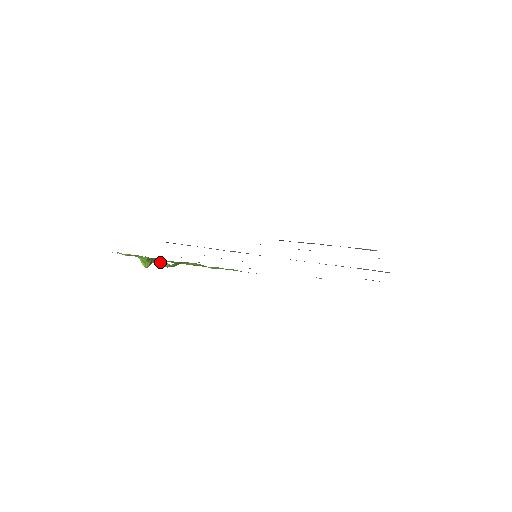
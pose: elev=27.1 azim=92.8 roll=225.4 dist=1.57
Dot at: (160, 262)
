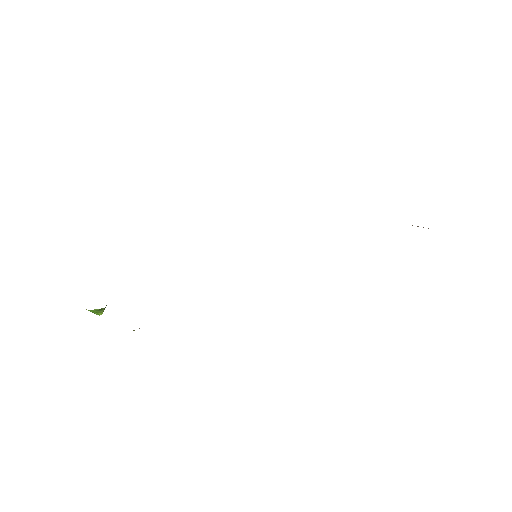
Dot at: occluded
